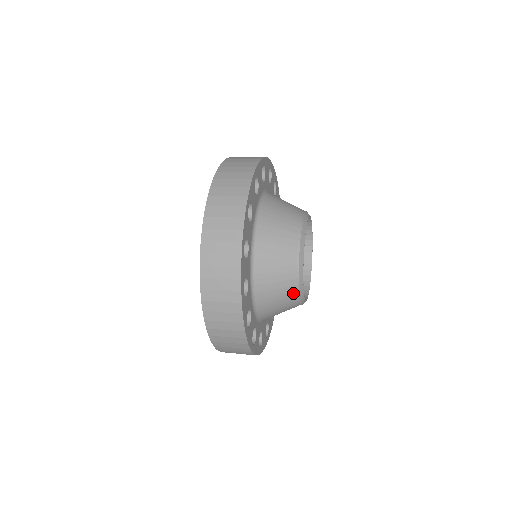
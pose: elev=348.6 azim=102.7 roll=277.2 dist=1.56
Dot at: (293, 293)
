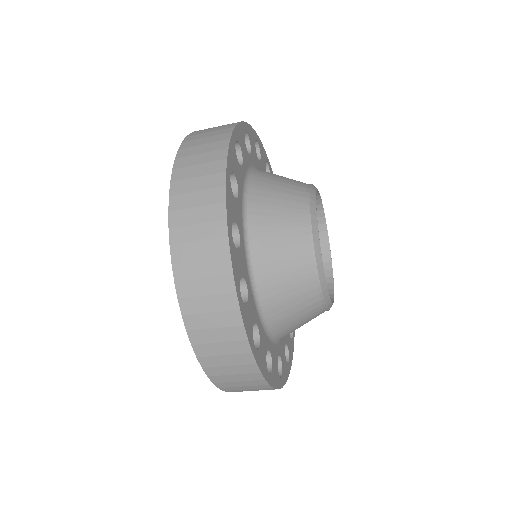
Dot at: (318, 308)
